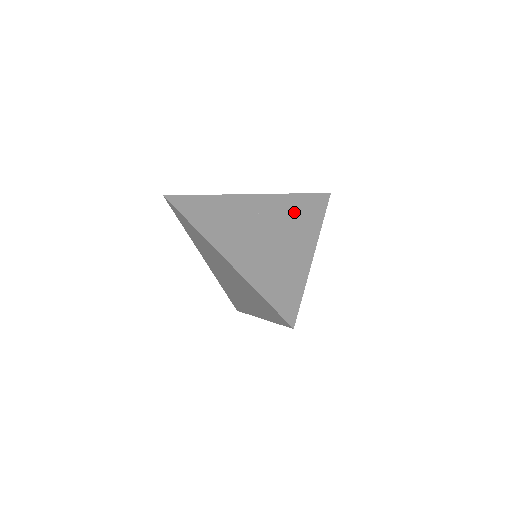
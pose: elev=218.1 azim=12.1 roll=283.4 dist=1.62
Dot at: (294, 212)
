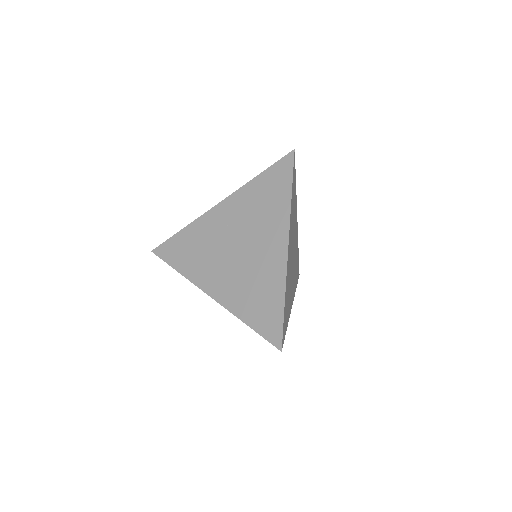
Dot at: (260, 203)
